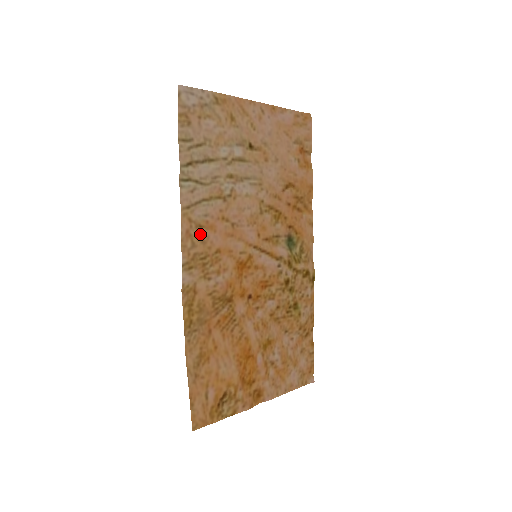
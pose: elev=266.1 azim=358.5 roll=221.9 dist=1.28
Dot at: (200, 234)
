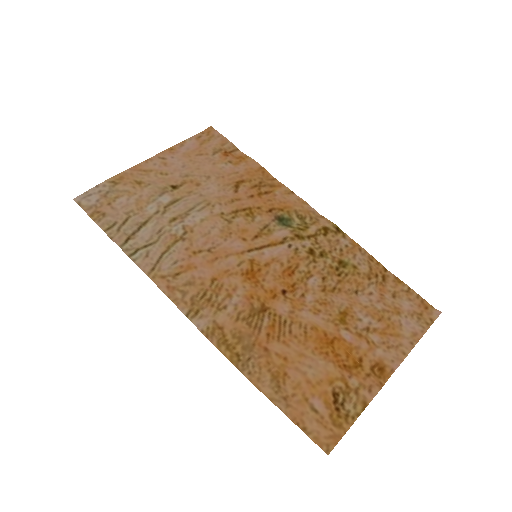
Dot at: (183, 280)
